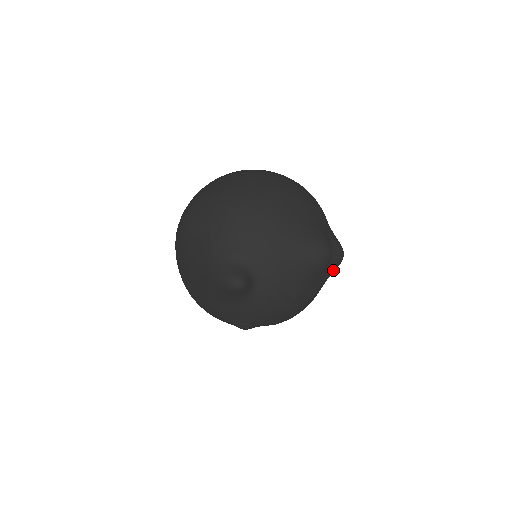
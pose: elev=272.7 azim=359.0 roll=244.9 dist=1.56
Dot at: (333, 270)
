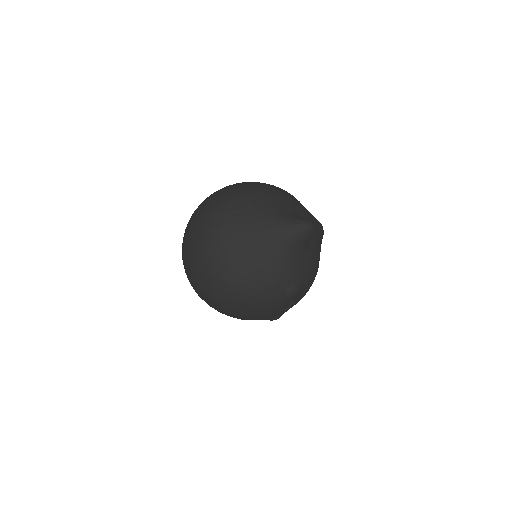
Dot at: occluded
